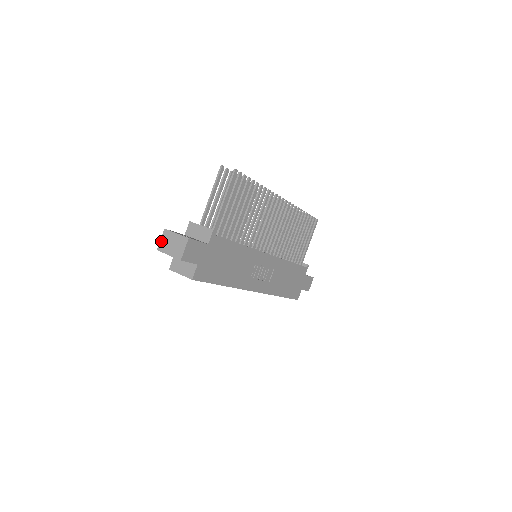
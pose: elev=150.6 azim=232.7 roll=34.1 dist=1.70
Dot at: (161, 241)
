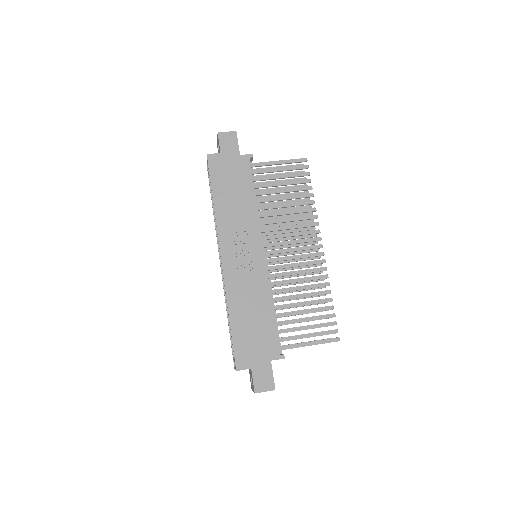
Dot at: occluded
